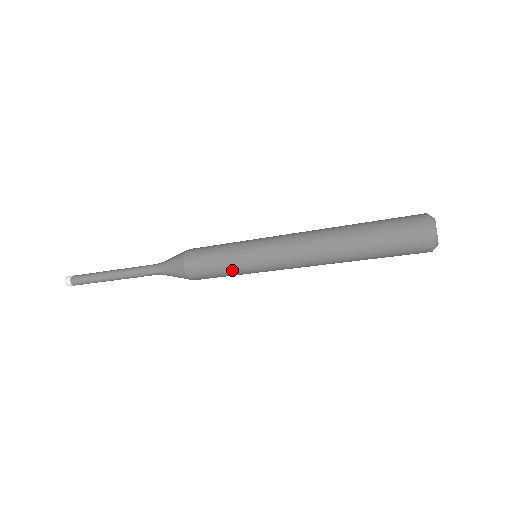
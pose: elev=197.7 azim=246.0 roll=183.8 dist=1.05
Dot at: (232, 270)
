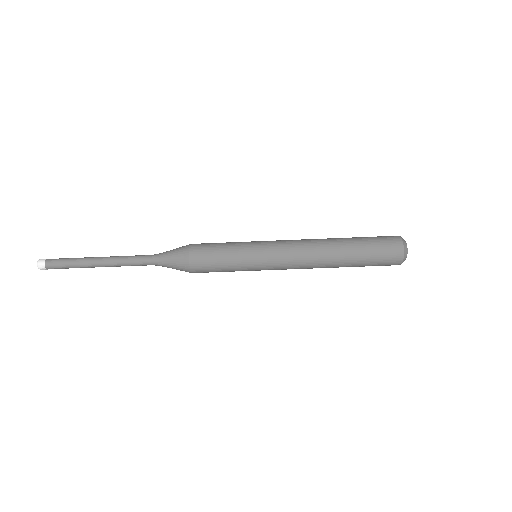
Dot at: (236, 256)
